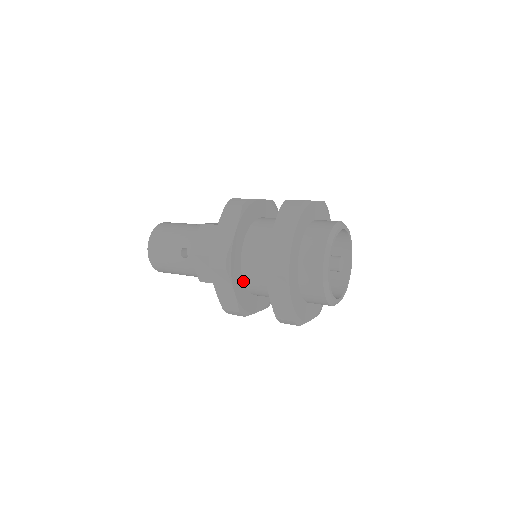
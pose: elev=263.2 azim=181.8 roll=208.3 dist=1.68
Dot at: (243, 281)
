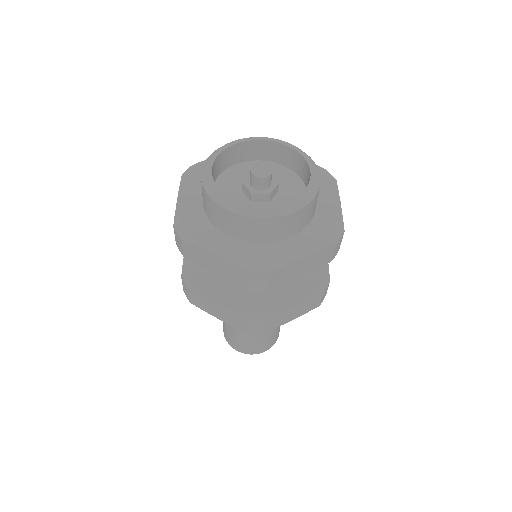
Dot at: occluded
